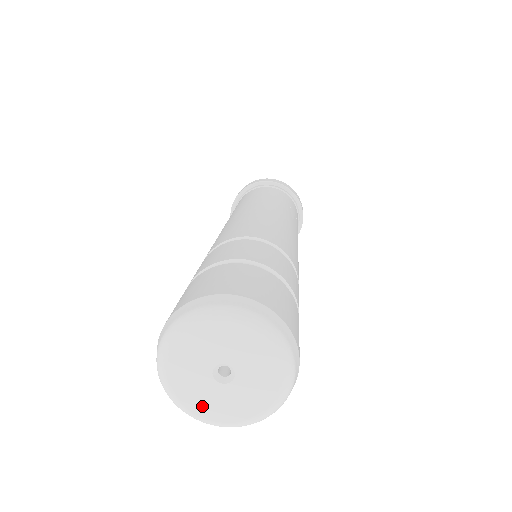
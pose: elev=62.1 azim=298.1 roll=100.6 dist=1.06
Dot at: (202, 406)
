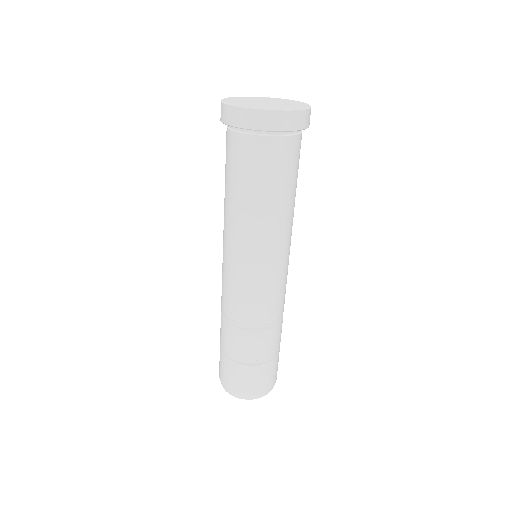
Dot at: occluded
